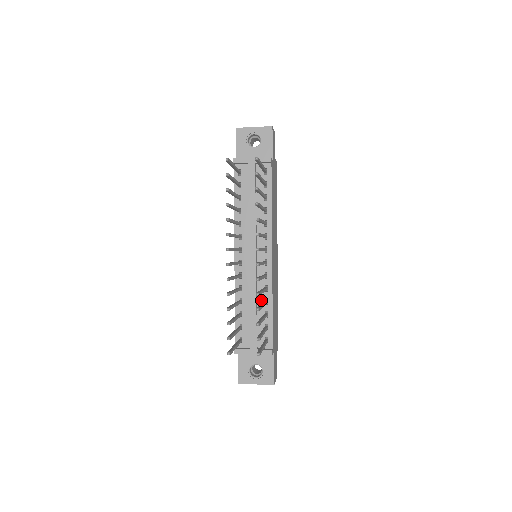
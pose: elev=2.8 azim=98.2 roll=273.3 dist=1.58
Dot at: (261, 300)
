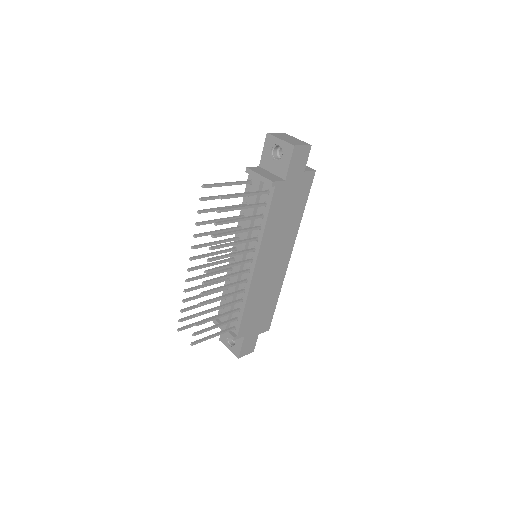
Dot at: (239, 296)
